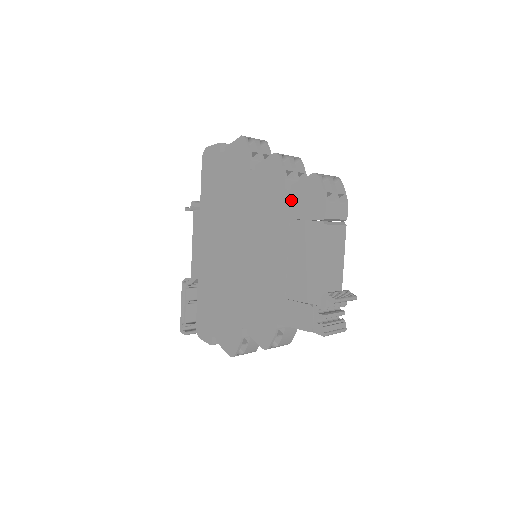
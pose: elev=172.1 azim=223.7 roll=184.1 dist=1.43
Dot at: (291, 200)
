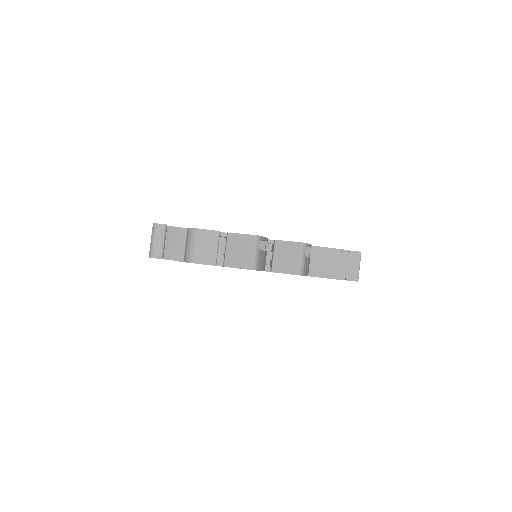
Dot at: occluded
